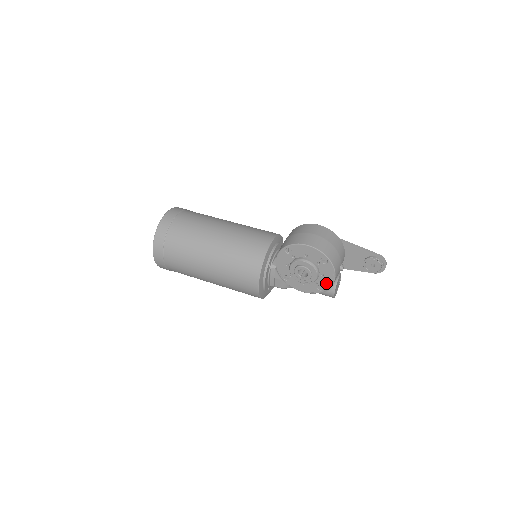
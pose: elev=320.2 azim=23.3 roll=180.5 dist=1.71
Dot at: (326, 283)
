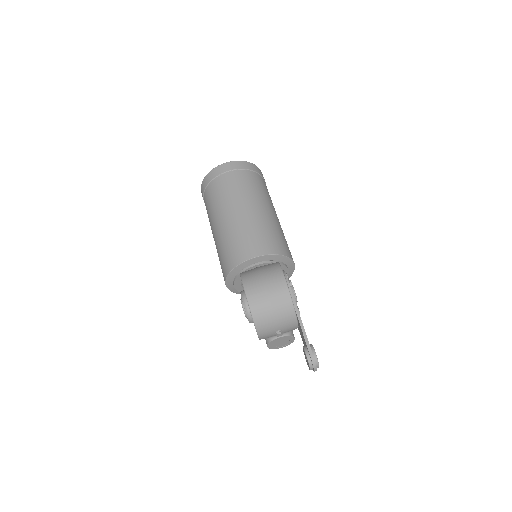
Dot at: occluded
